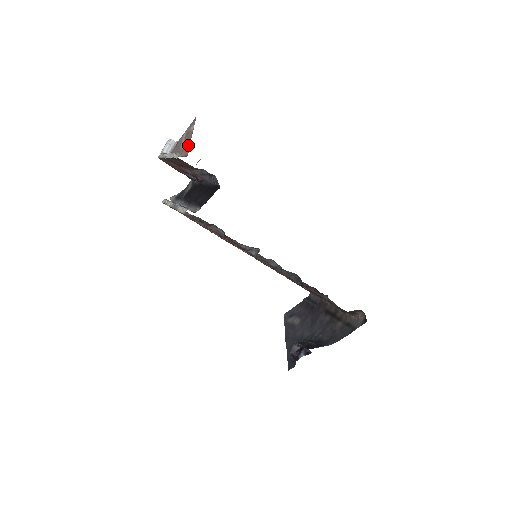
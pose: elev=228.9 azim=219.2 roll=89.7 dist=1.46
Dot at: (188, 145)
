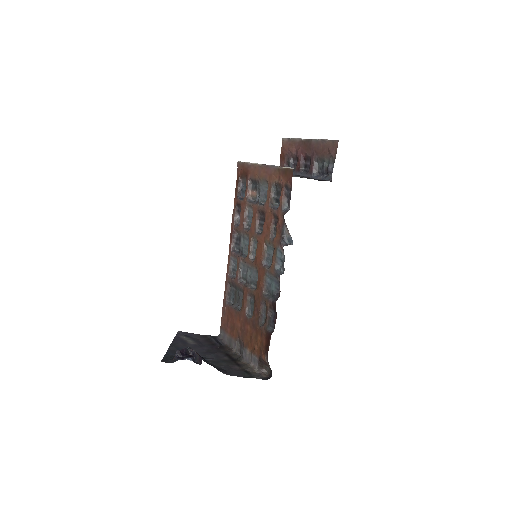
Dot at: occluded
